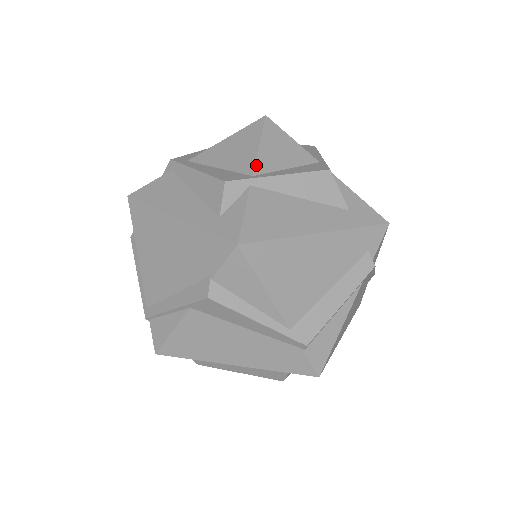
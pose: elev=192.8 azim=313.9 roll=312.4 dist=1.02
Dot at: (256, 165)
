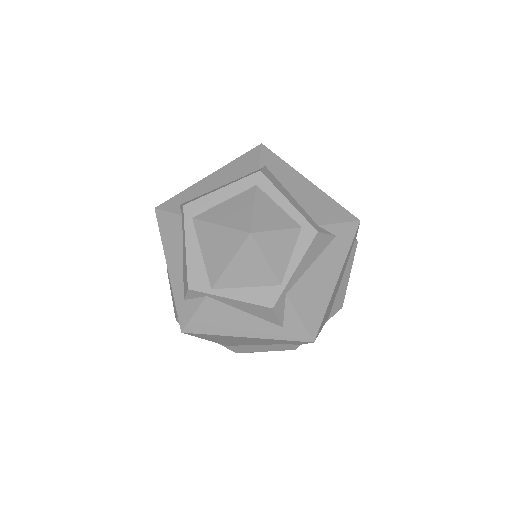
Dot at: (218, 281)
